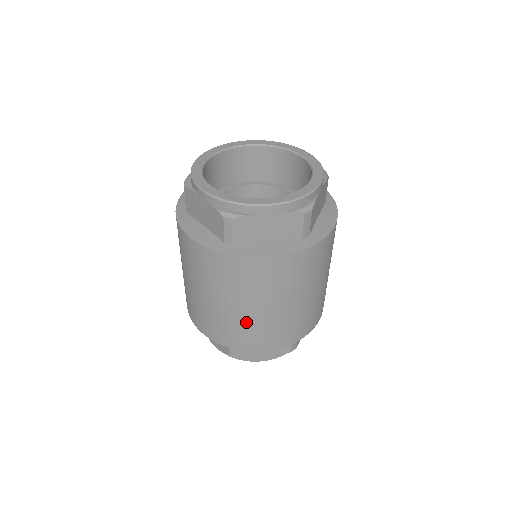
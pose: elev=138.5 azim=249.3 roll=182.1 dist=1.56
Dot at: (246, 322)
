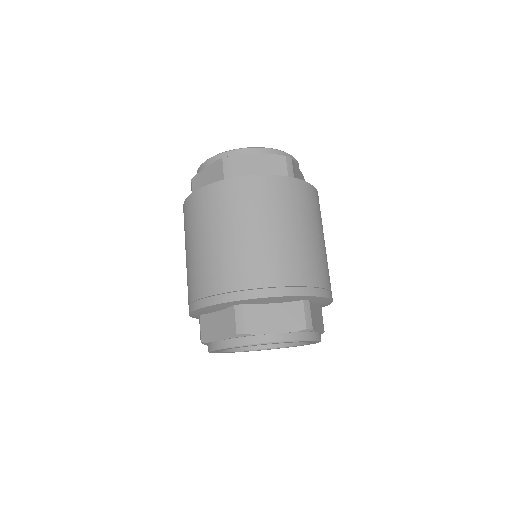
Dot at: (190, 271)
